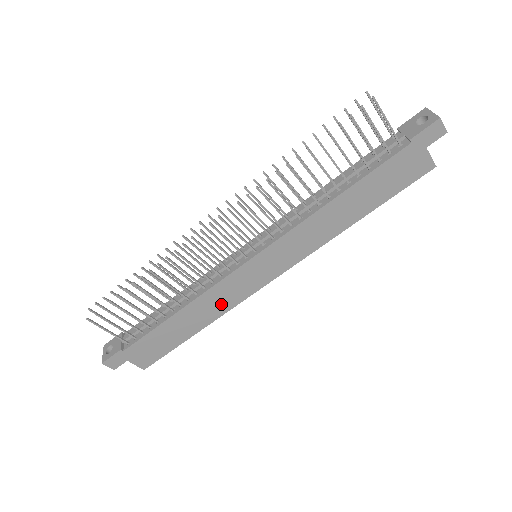
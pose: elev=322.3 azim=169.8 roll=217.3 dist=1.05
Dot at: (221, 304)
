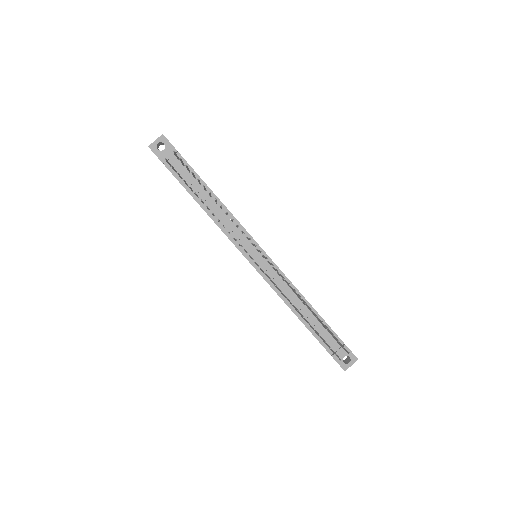
Dot at: occluded
